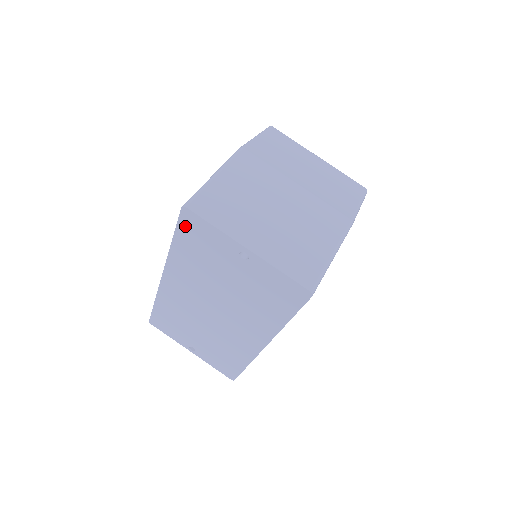
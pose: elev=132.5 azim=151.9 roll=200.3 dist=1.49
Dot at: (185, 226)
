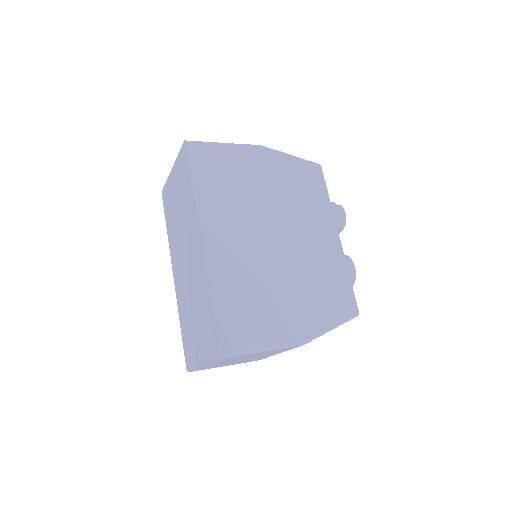
Dot at: (165, 205)
